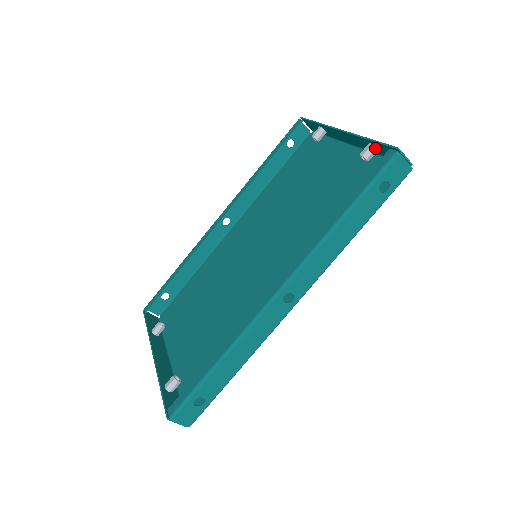
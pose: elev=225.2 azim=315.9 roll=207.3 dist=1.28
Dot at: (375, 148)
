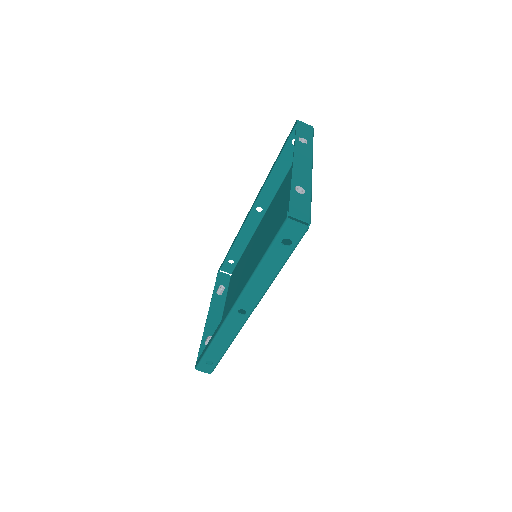
Dot at: (298, 195)
